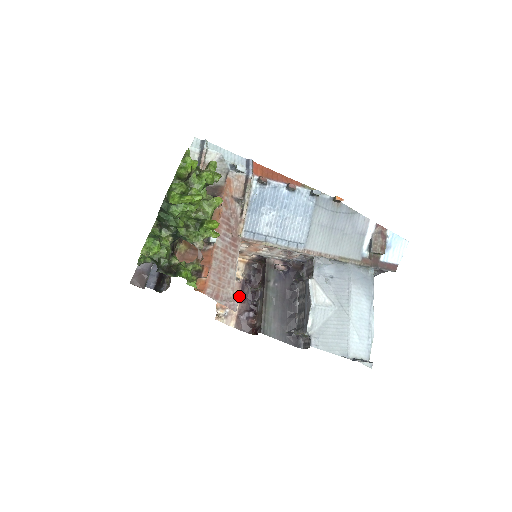
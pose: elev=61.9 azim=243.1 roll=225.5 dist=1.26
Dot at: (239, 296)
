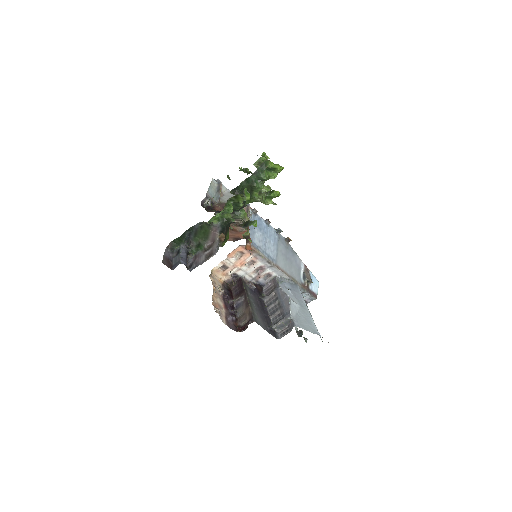
Dot at: (223, 304)
